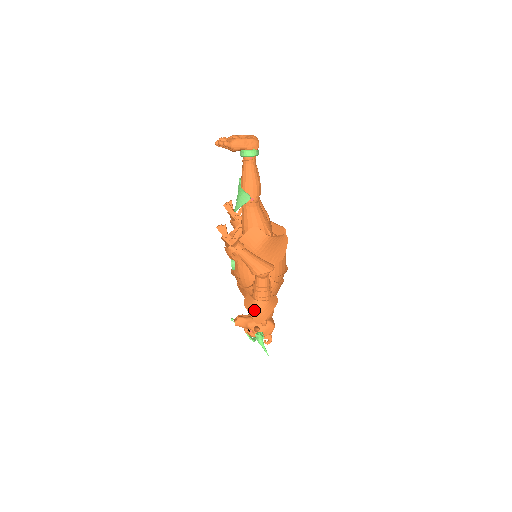
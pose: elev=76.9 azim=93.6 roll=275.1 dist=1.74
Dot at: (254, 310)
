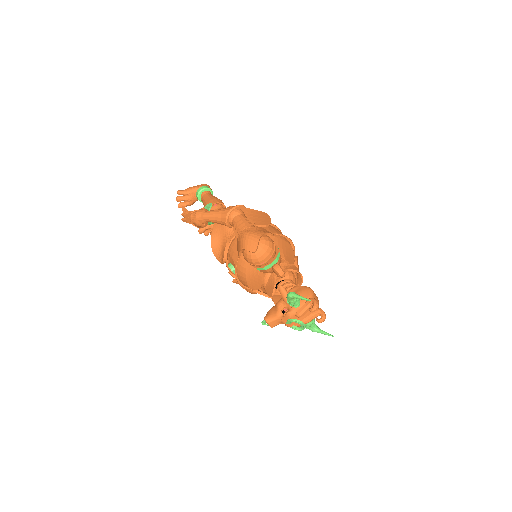
Dot at: (242, 241)
